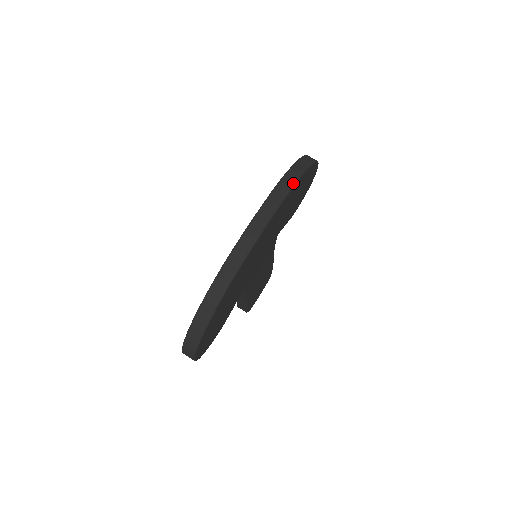
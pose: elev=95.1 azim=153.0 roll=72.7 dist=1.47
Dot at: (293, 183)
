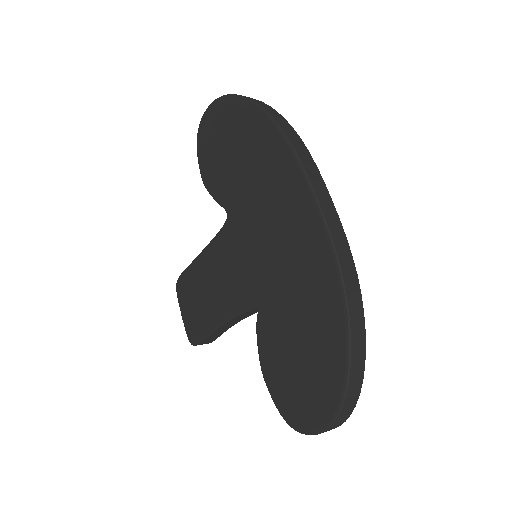
Dot at: (294, 130)
